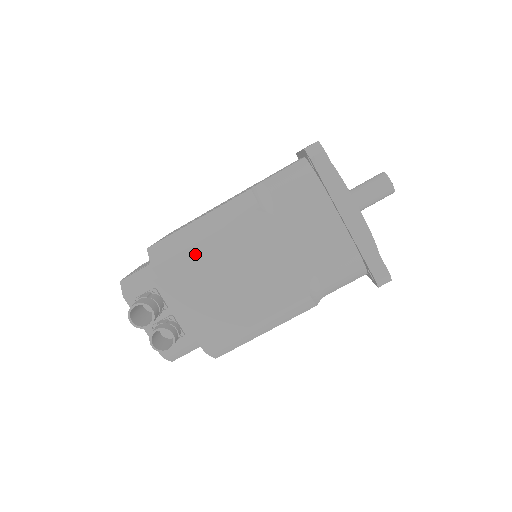
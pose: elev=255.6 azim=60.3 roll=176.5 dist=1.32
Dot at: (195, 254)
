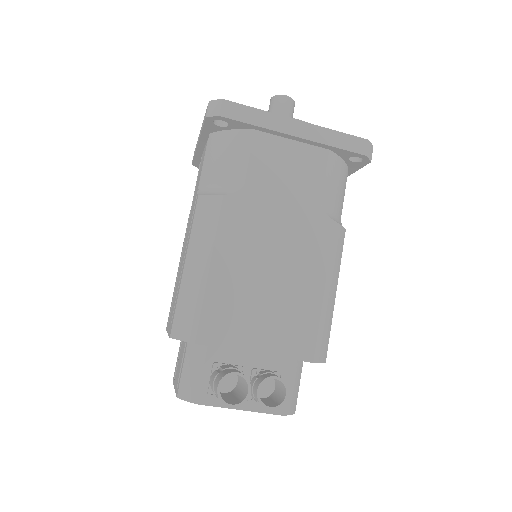
Dot at: (216, 290)
